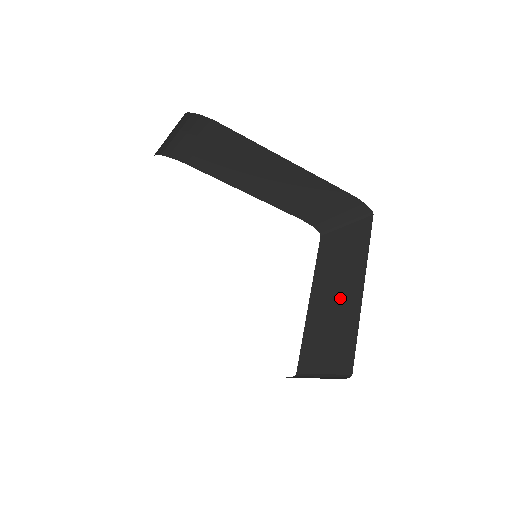
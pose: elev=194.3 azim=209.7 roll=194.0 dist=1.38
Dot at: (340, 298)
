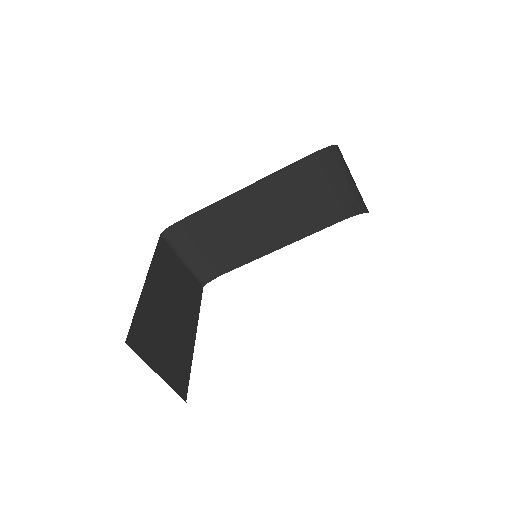
Dot at: occluded
